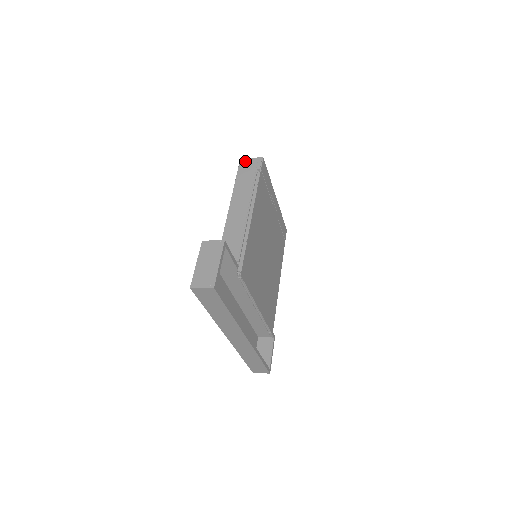
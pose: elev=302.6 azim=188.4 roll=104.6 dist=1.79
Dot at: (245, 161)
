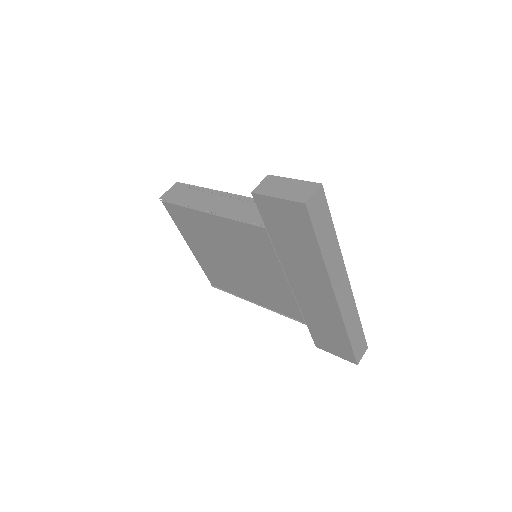
Dot at: (166, 195)
